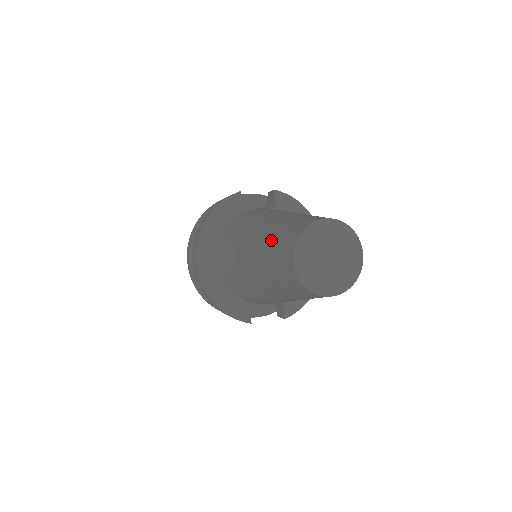
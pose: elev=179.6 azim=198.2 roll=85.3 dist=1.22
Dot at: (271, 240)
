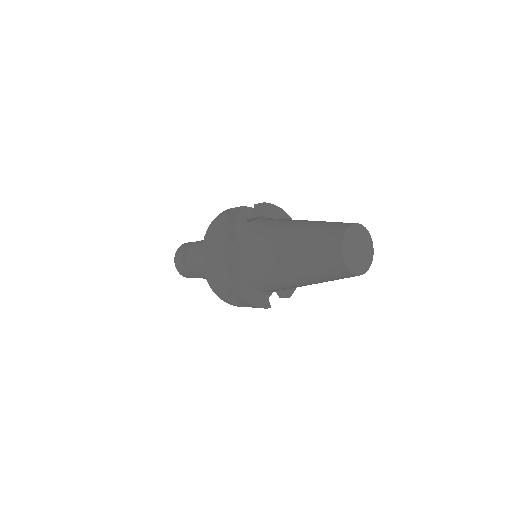
Dot at: (312, 246)
